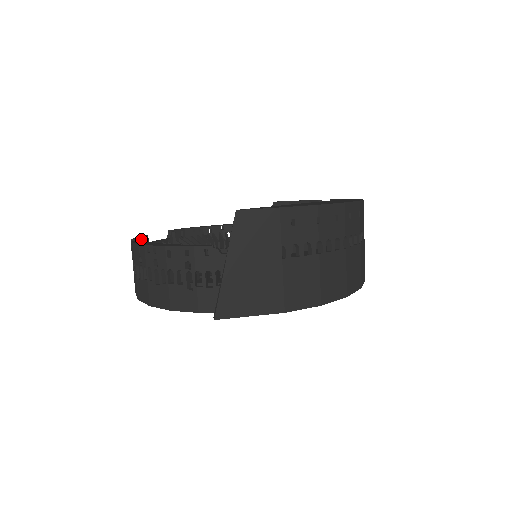
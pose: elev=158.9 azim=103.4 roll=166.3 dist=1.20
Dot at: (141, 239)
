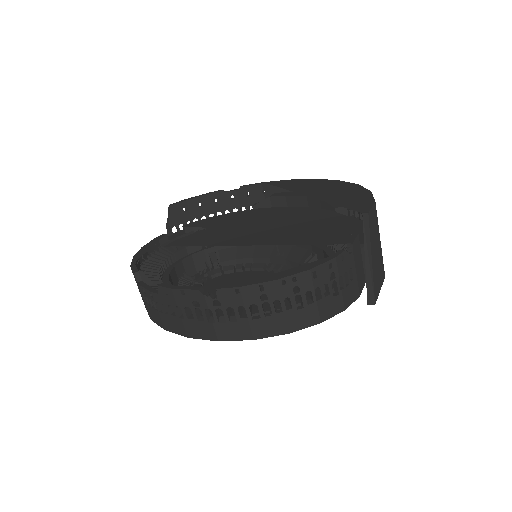
Dot at: (175, 289)
